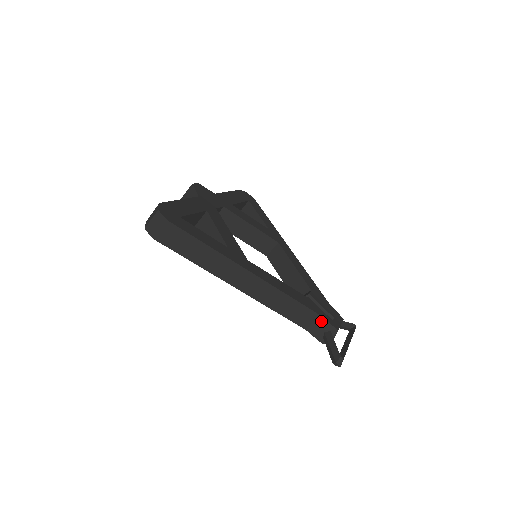
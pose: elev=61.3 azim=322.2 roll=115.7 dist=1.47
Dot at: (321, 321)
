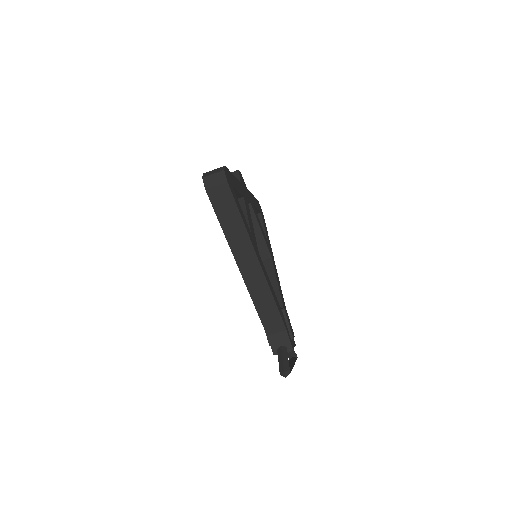
Dot at: (284, 335)
